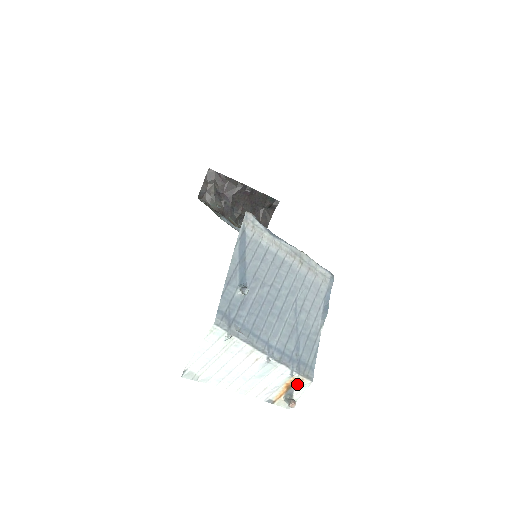
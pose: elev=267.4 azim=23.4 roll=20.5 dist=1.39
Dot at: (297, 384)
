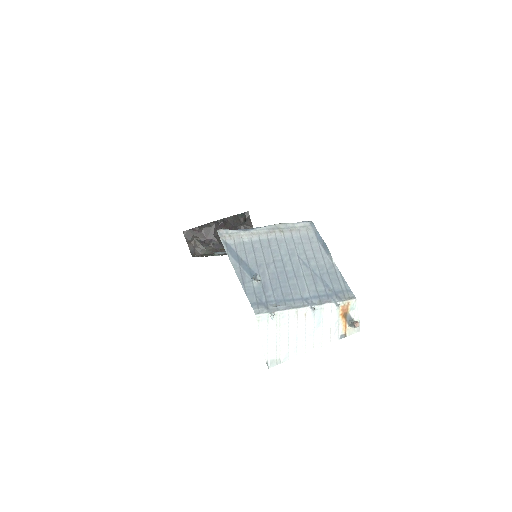
Dot at: (348, 309)
